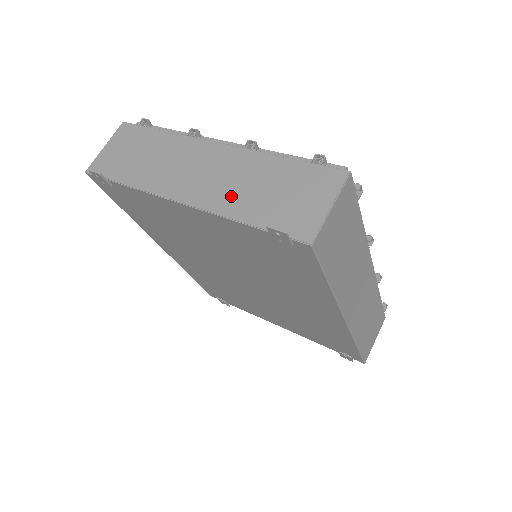
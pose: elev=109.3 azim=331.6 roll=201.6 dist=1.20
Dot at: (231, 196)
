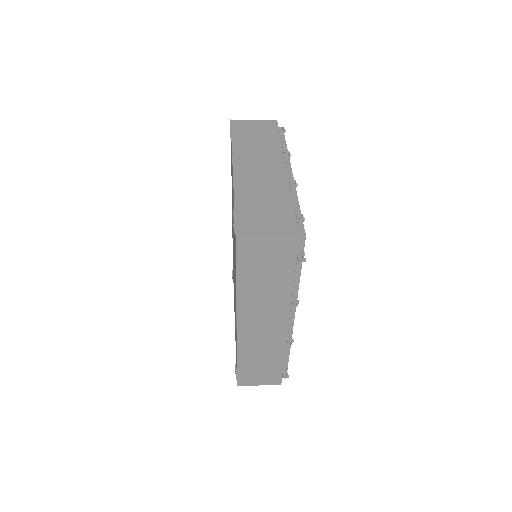
Dot at: (250, 189)
